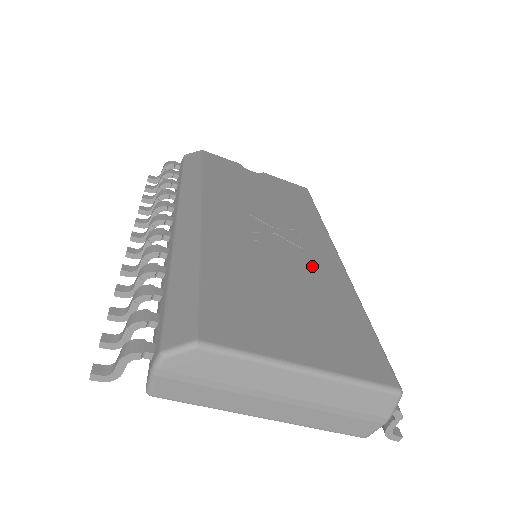
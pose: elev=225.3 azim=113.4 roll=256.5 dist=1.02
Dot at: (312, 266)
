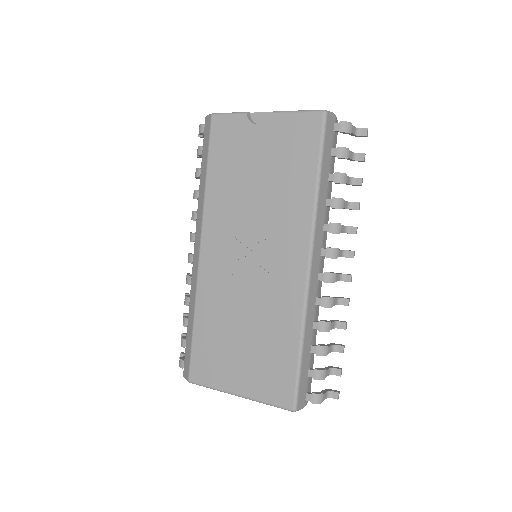
Dot at: (273, 292)
